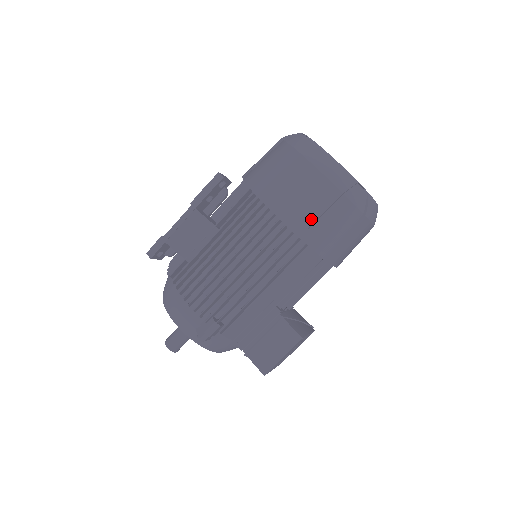
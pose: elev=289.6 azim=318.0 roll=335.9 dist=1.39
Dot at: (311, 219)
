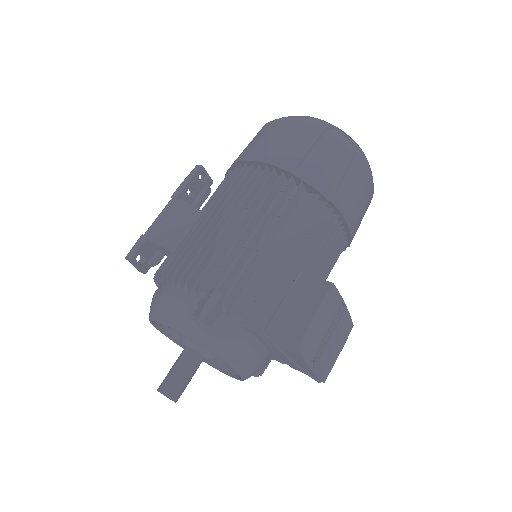
Dot at: (299, 155)
